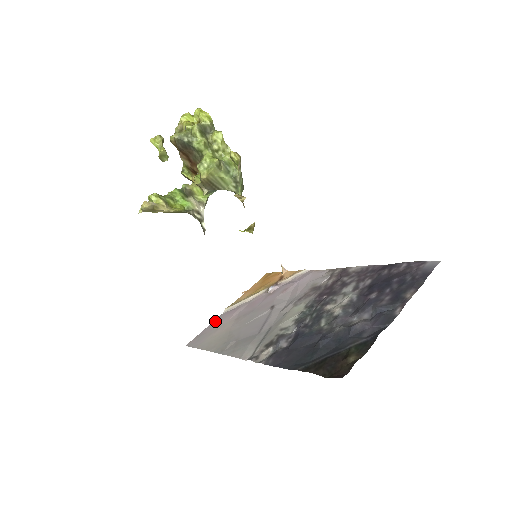
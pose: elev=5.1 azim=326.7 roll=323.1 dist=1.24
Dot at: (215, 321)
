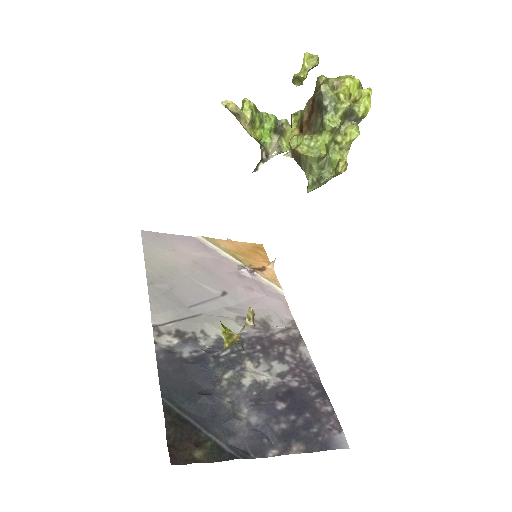
Dot at: (183, 237)
